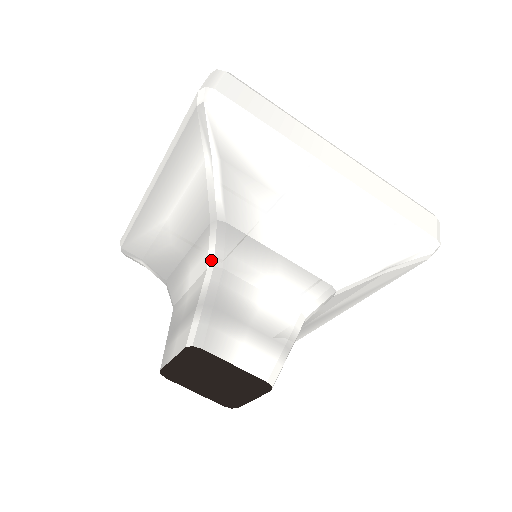
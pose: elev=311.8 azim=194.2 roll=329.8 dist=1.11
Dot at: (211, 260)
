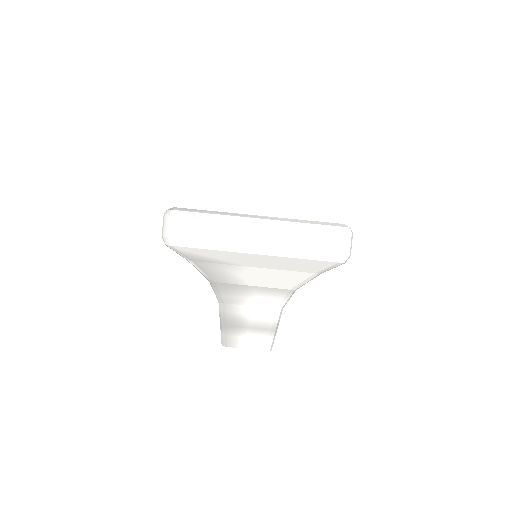
Dot at: (218, 299)
